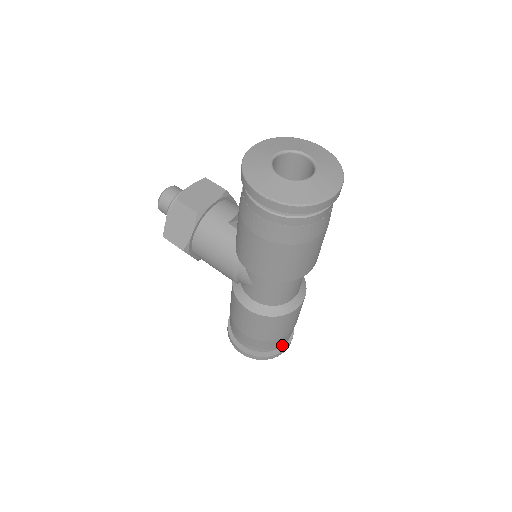
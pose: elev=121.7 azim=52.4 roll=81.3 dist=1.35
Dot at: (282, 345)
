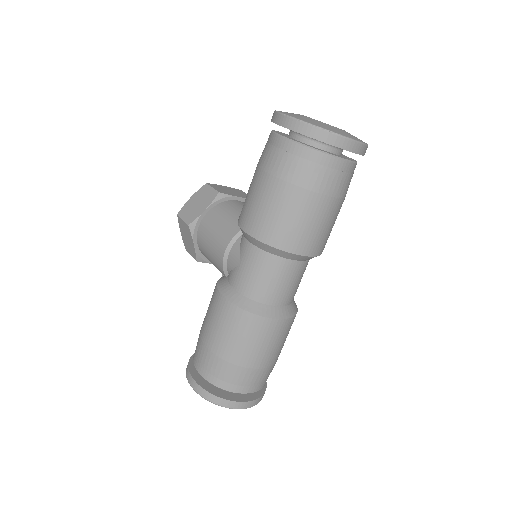
Dot at: (242, 391)
